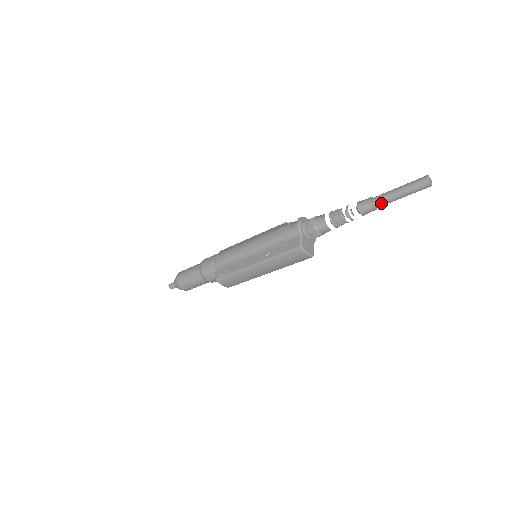
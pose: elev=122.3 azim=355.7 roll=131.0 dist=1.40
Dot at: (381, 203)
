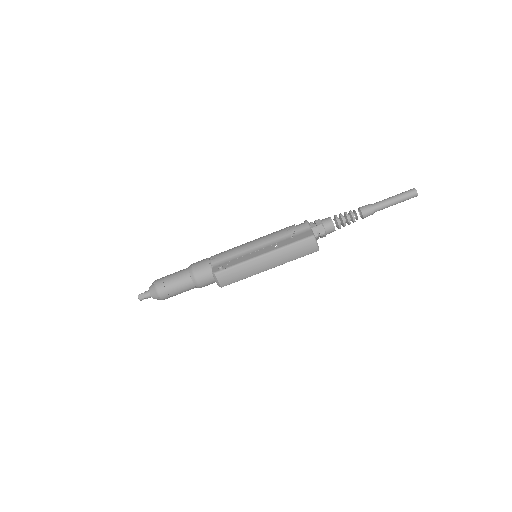
Dot at: (380, 207)
